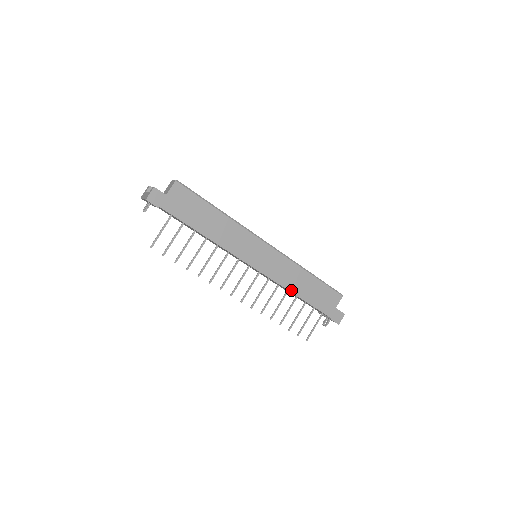
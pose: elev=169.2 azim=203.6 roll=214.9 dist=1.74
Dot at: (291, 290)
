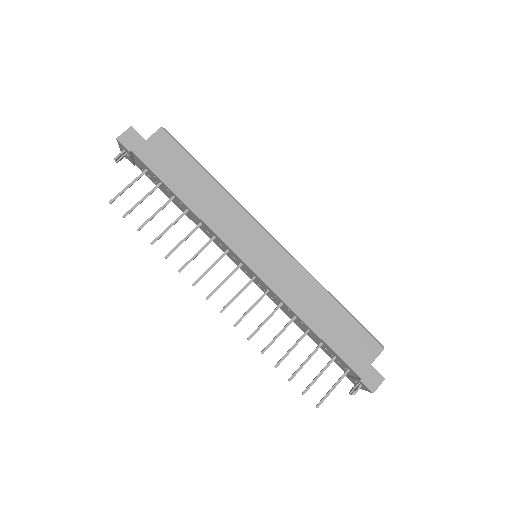
Dot at: (299, 313)
